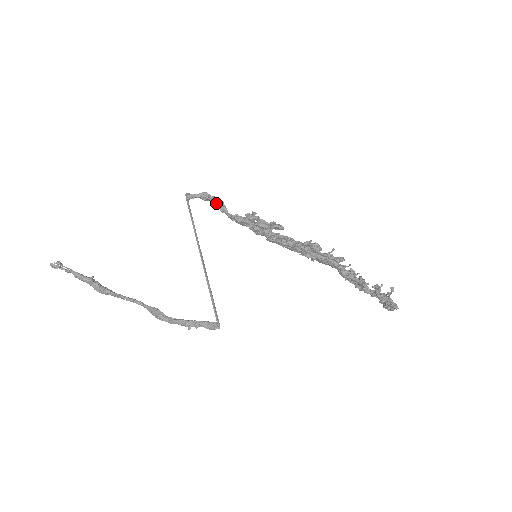
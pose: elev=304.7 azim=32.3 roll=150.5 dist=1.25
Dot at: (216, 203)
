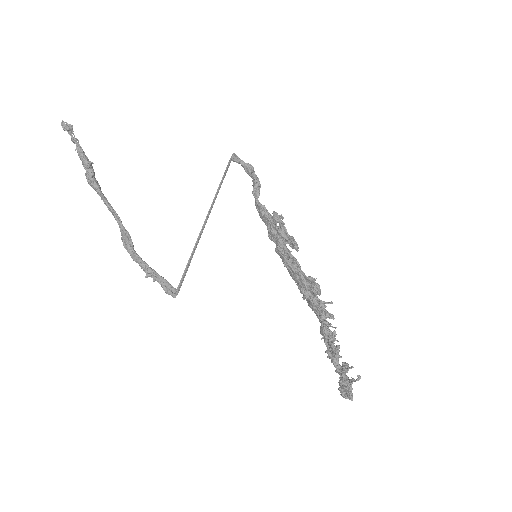
Dot at: (254, 182)
